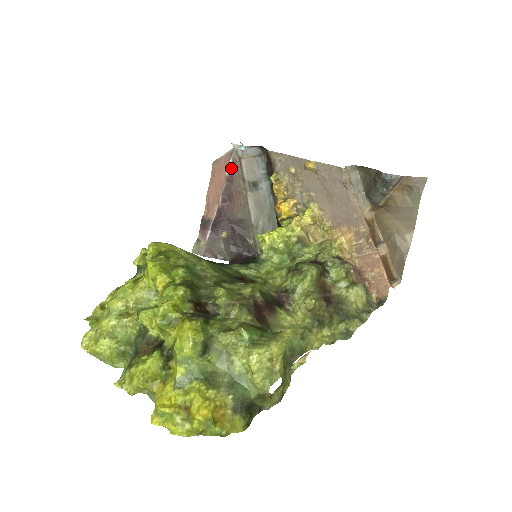
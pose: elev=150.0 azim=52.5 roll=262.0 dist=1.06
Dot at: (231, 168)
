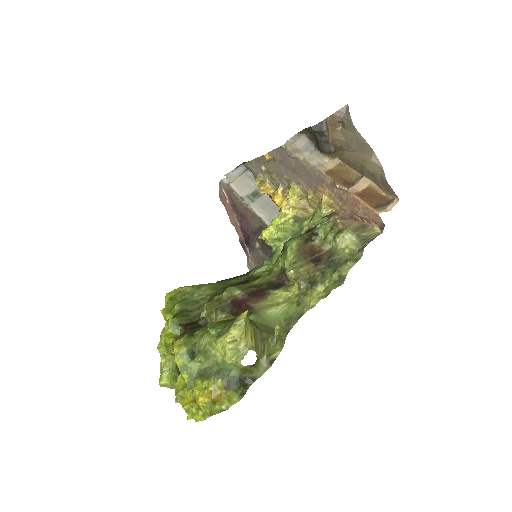
Dot at: (227, 196)
